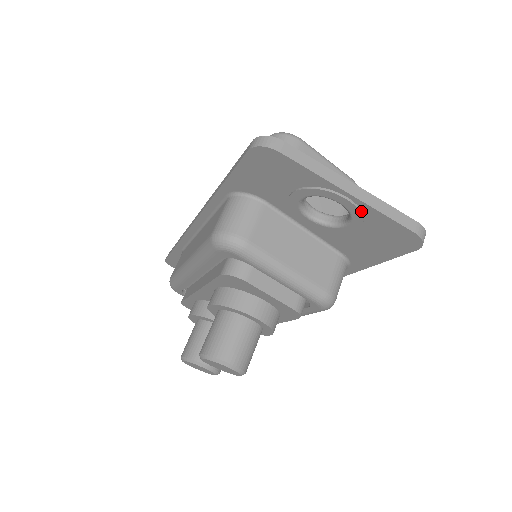
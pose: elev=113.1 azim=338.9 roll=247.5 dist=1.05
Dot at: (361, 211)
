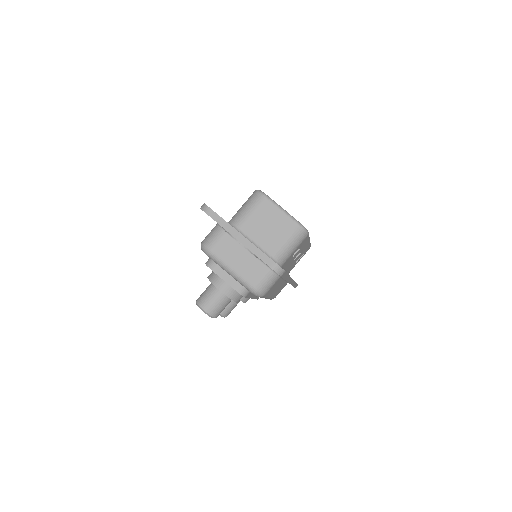
Dot at: (248, 249)
